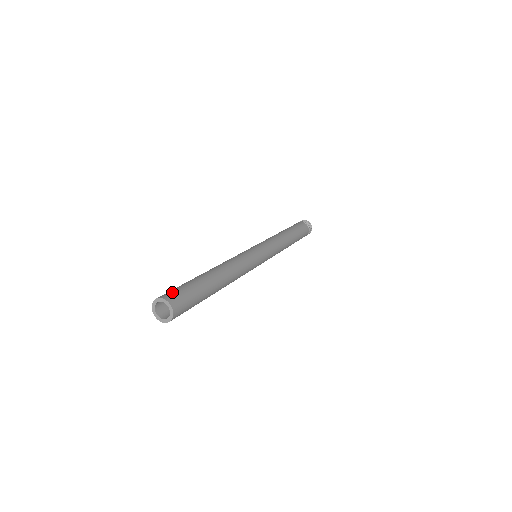
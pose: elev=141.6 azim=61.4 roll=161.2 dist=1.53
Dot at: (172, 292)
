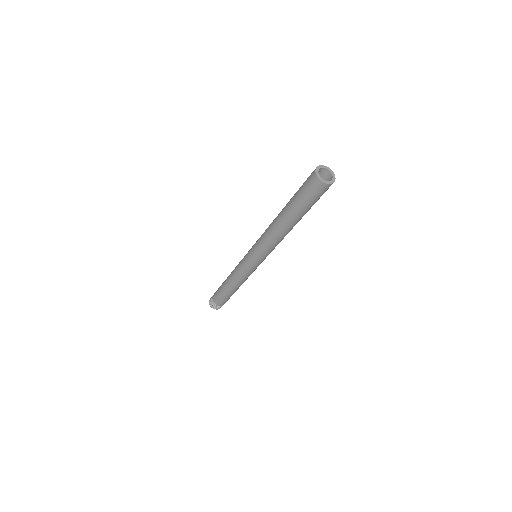
Dot at: occluded
